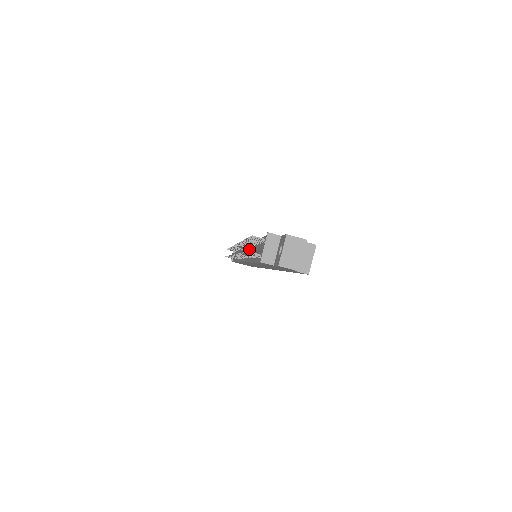
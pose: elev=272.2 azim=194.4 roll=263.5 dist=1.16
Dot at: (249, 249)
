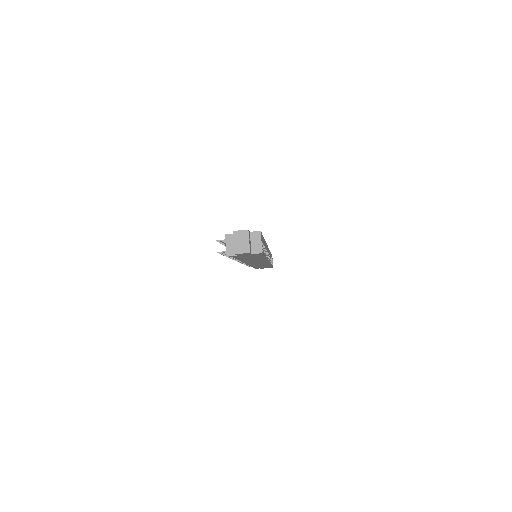
Dot at: occluded
